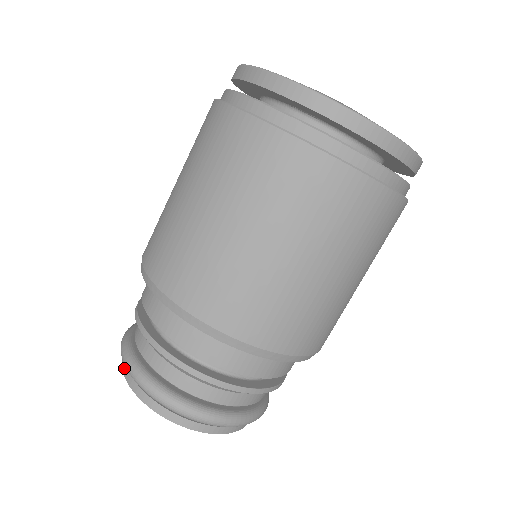
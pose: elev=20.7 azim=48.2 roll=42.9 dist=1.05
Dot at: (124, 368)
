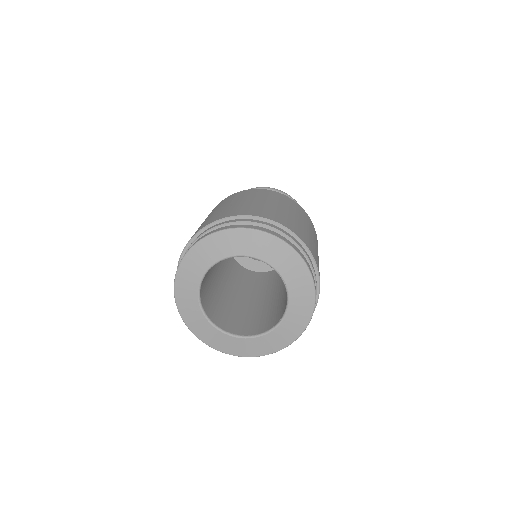
Dot at: occluded
